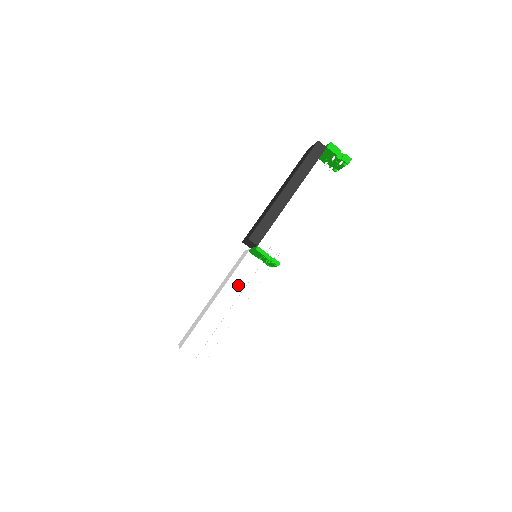
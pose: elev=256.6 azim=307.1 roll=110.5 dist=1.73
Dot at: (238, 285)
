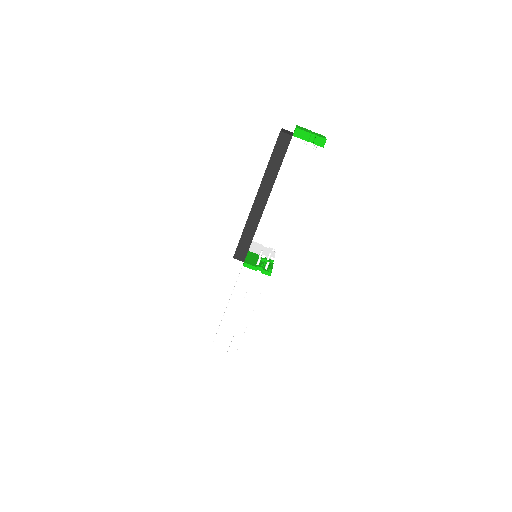
Dot at: (246, 287)
